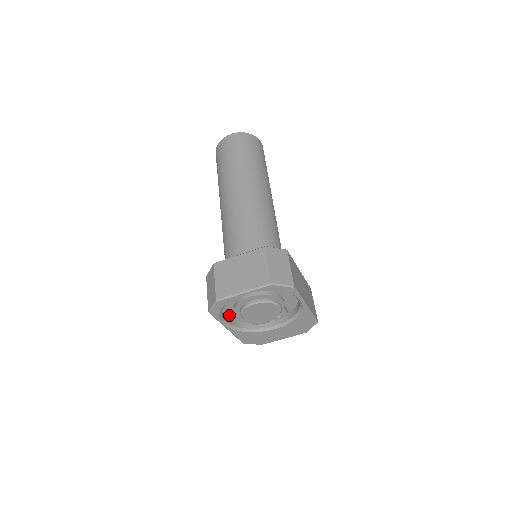
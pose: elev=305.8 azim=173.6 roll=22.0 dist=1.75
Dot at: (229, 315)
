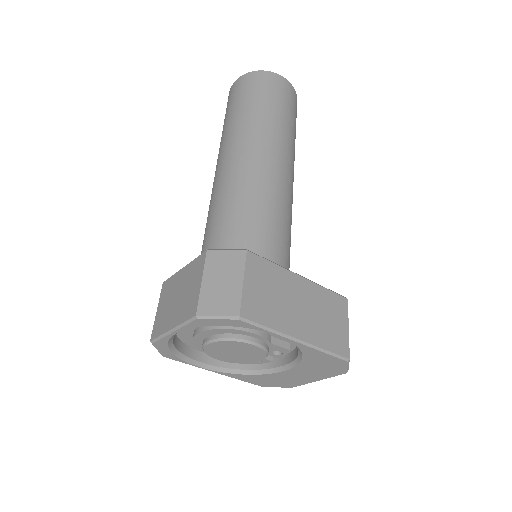
Dot at: occluded
